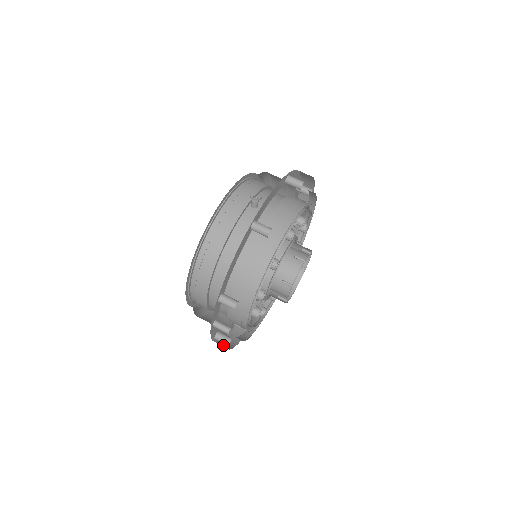
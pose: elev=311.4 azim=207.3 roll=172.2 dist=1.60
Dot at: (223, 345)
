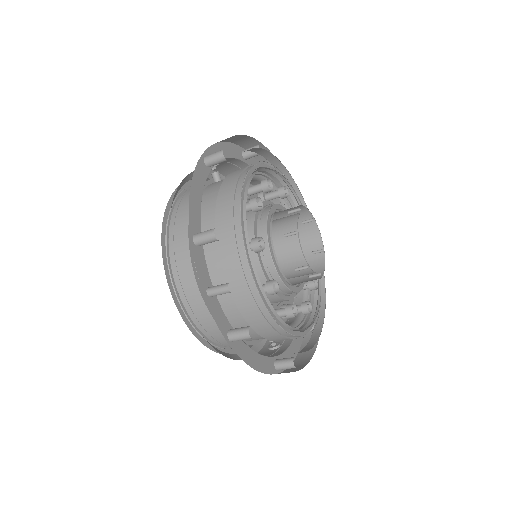
Dot at: occluded
